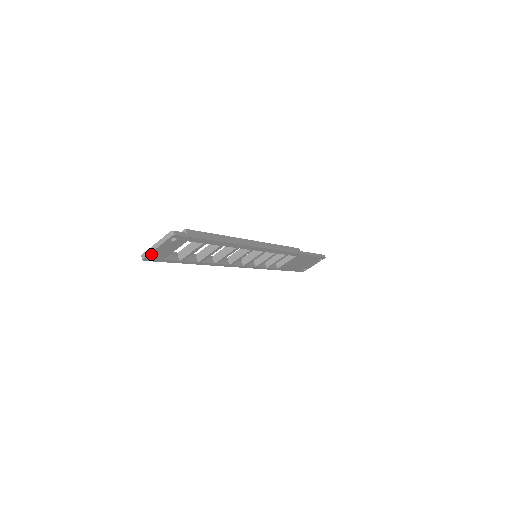
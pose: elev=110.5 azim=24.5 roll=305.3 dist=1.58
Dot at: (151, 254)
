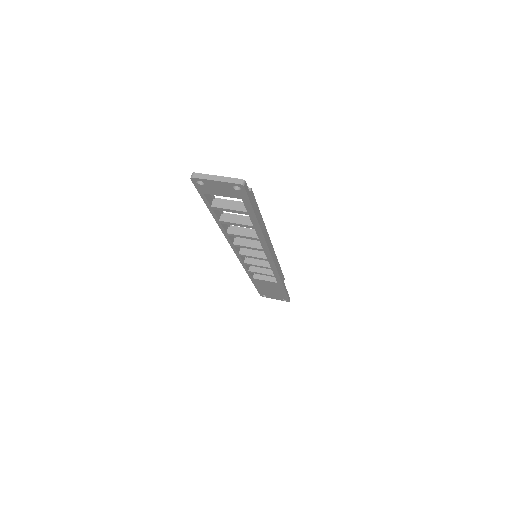
Dot at: (204, 180)
